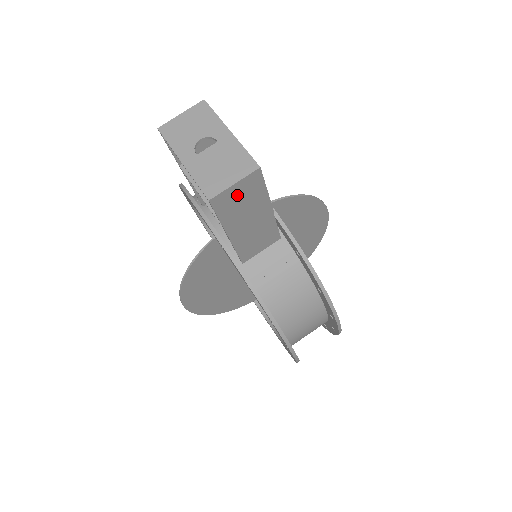
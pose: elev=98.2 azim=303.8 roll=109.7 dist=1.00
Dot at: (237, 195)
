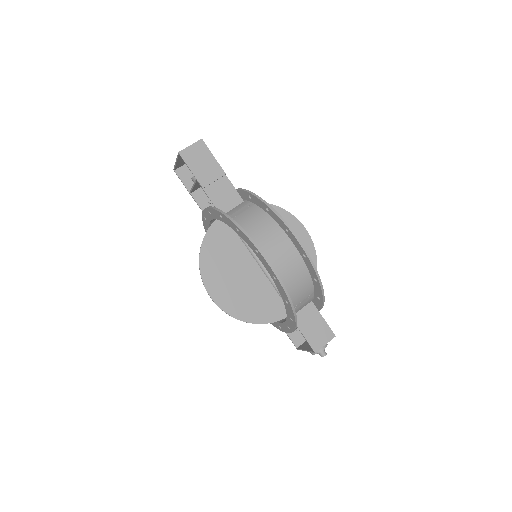
Dot at: (194, 153)
